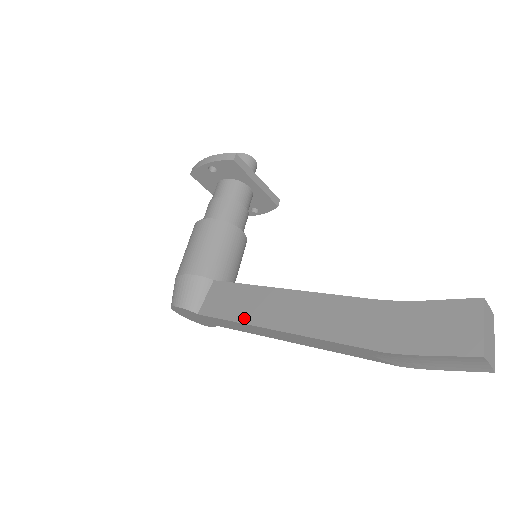
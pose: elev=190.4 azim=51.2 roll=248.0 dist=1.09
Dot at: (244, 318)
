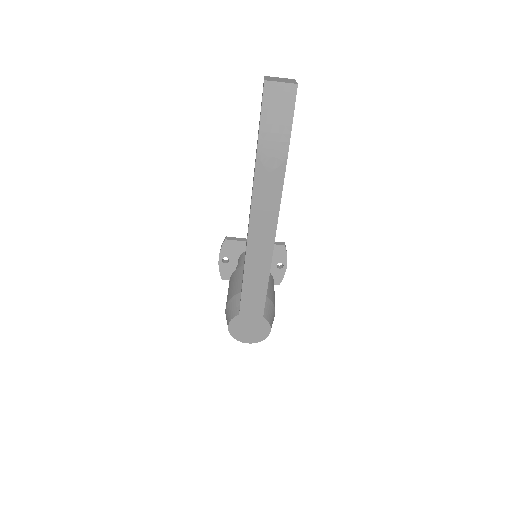
Dot at: occluded
